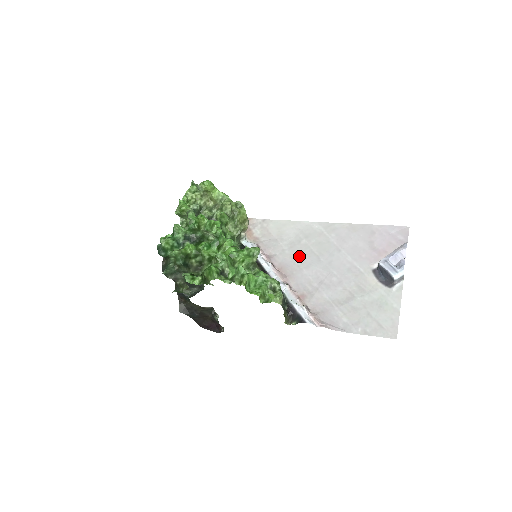
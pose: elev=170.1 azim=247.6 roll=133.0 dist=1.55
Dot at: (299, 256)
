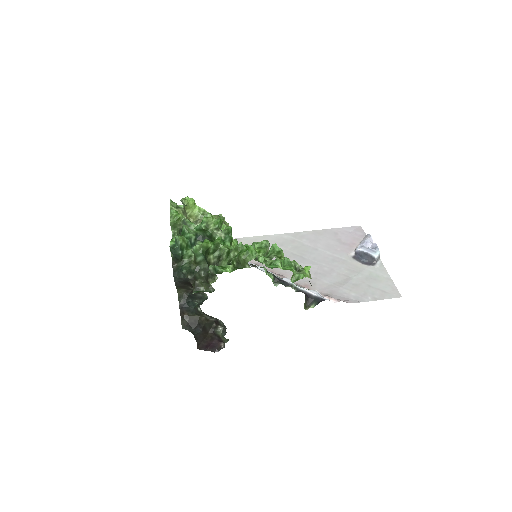
Dot at: occluded
